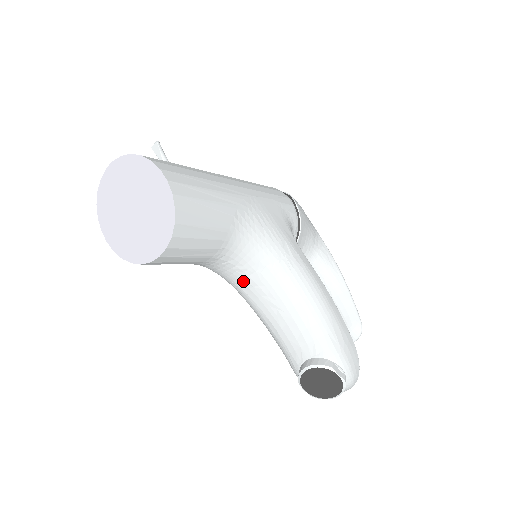
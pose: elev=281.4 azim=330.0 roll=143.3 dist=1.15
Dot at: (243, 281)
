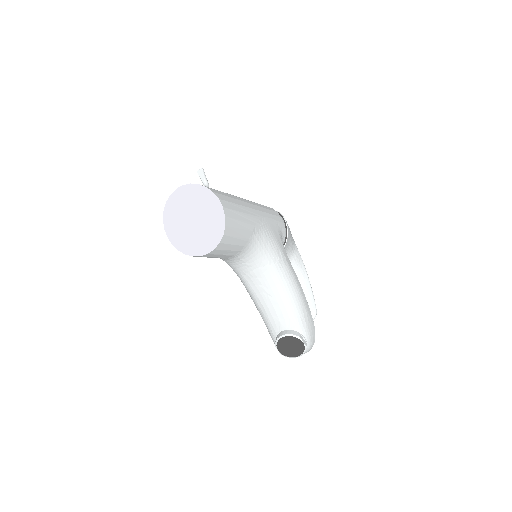
Dot at: (247, 273)
